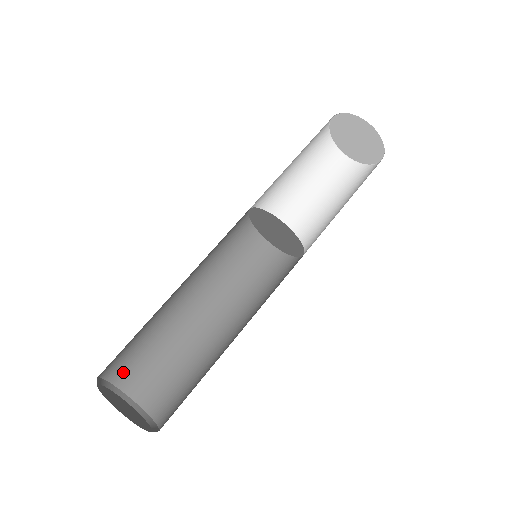
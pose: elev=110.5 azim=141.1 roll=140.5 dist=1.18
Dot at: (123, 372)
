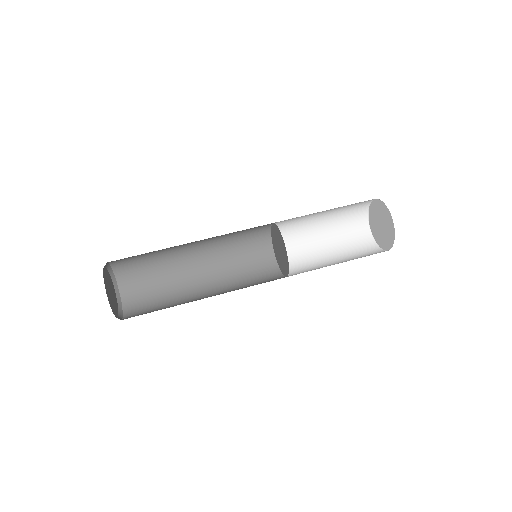
Dot at: (120, 260)
